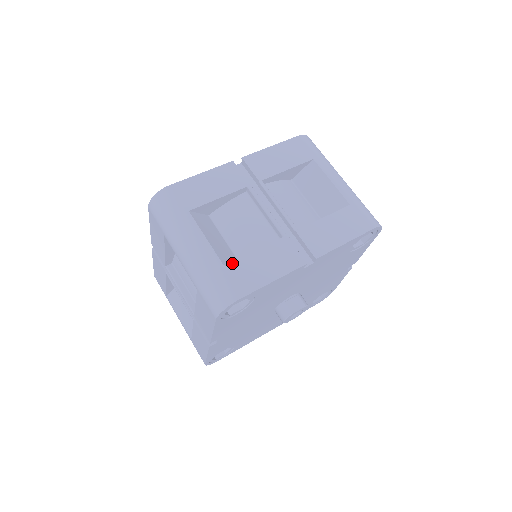
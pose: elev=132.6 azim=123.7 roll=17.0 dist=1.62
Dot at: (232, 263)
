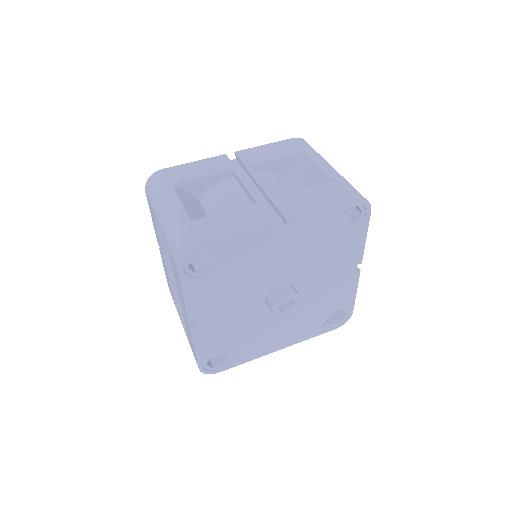
Dot at: (199, 219)
